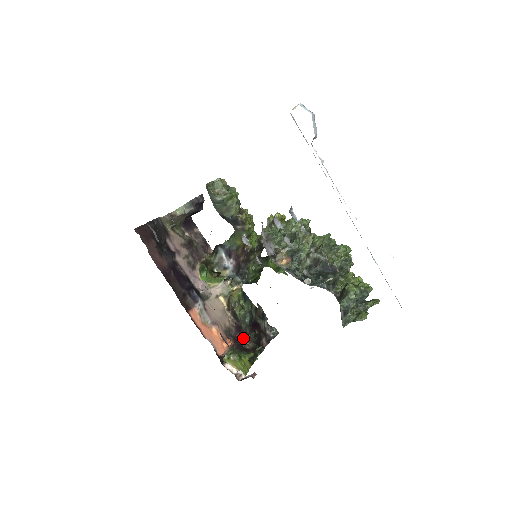
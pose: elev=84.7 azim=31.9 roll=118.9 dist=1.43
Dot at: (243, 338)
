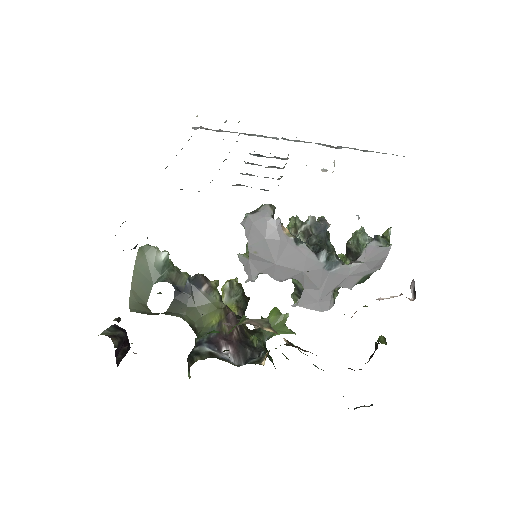
Dot at: occluded
